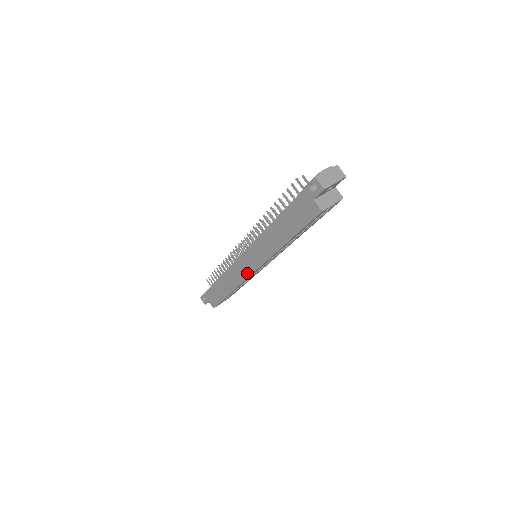
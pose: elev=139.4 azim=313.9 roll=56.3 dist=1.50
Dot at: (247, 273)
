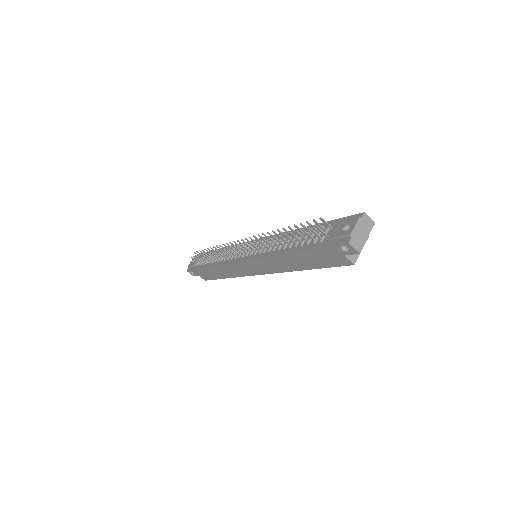
Dot at: (250, 273)
